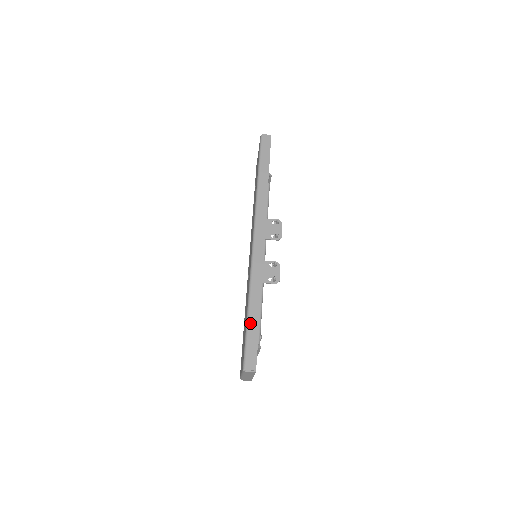
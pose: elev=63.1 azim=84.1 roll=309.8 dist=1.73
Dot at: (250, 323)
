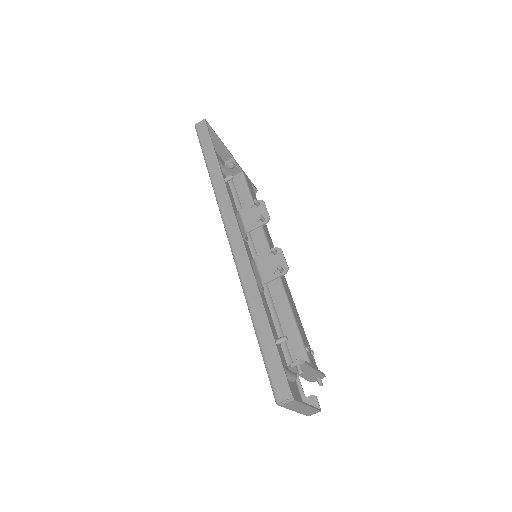
Dot at: (261, 338)
